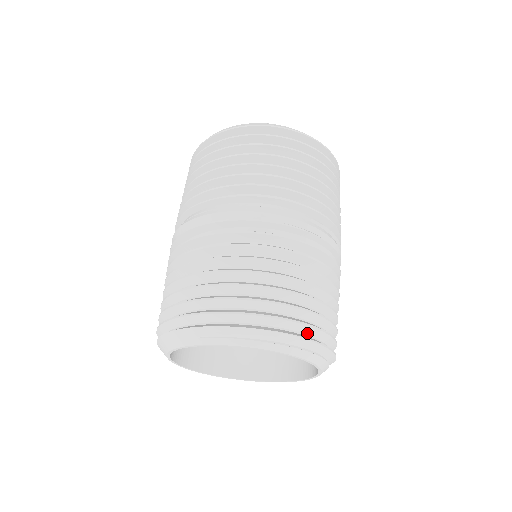
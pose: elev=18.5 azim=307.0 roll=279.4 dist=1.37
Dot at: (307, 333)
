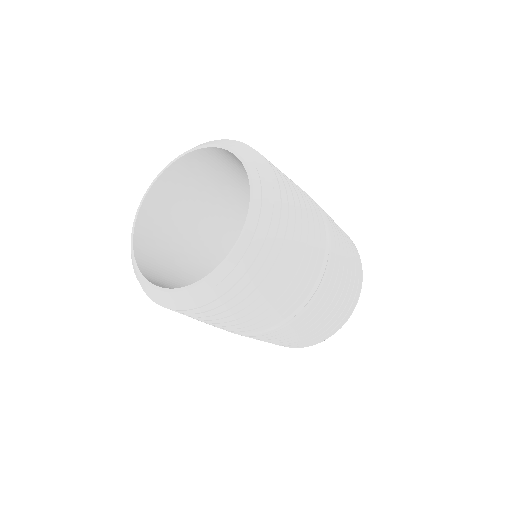
Dot at: occluded
